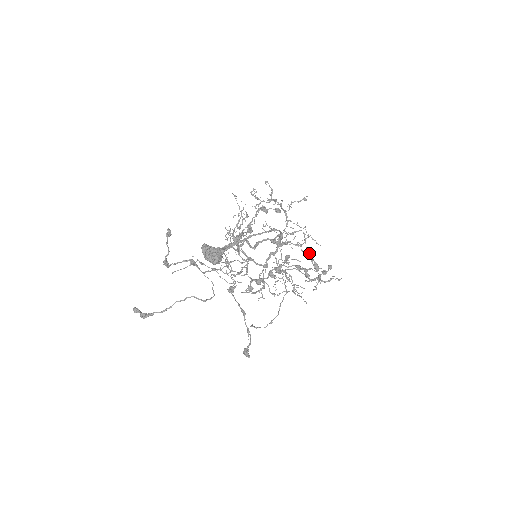
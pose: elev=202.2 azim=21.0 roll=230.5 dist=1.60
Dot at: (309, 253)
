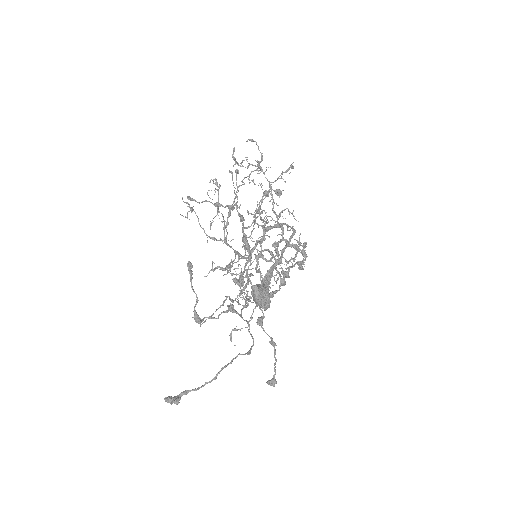
Dot at: (299, 239)
